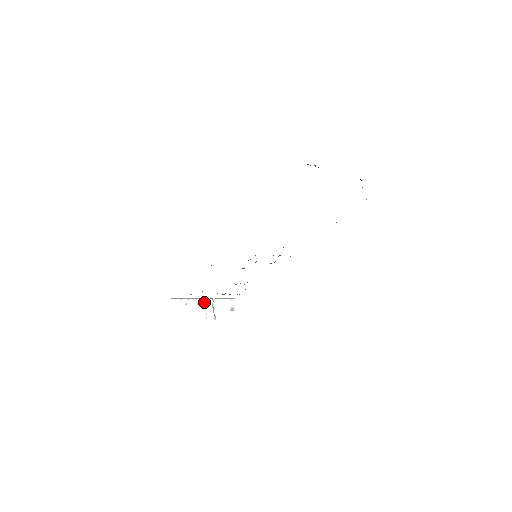
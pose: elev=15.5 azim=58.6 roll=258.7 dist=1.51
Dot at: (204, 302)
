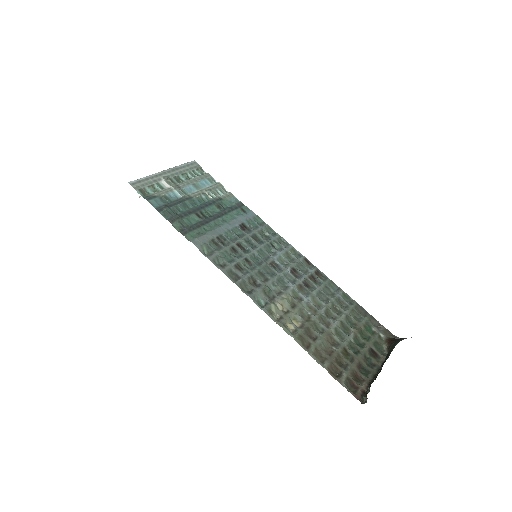
Dot at: occluded
